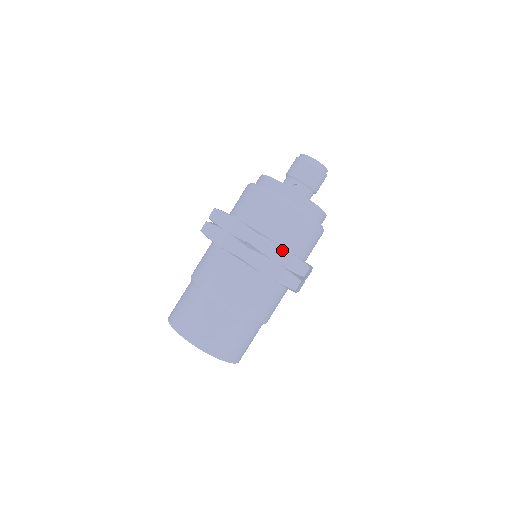
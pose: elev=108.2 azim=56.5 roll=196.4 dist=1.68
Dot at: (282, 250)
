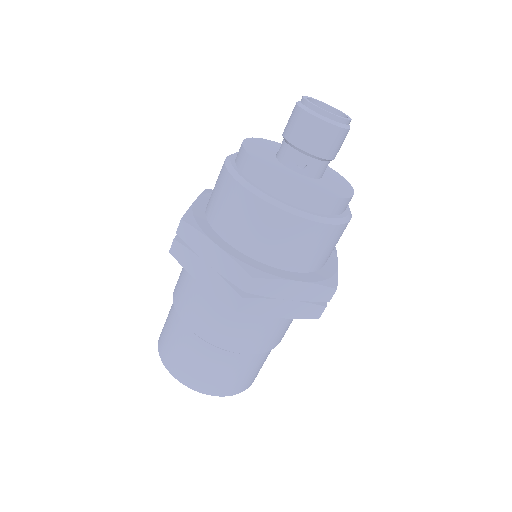
Dot at: (294, 284)
